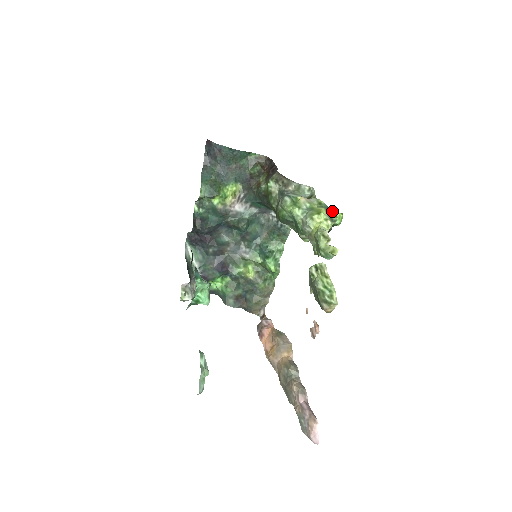
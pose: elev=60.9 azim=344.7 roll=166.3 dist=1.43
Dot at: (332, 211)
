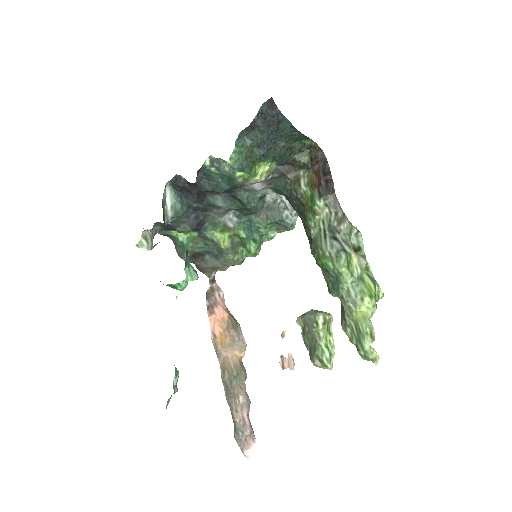
Dot at: (377, 288)
